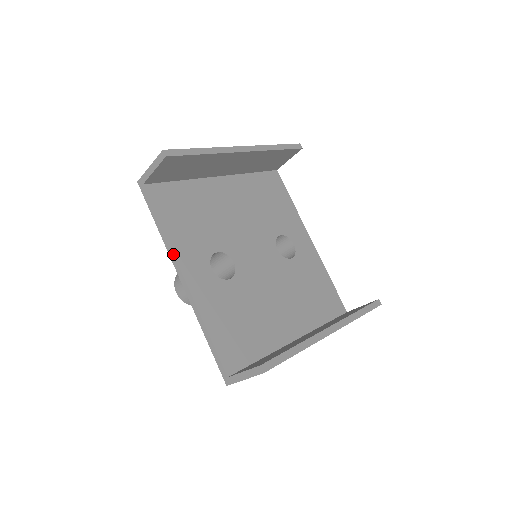
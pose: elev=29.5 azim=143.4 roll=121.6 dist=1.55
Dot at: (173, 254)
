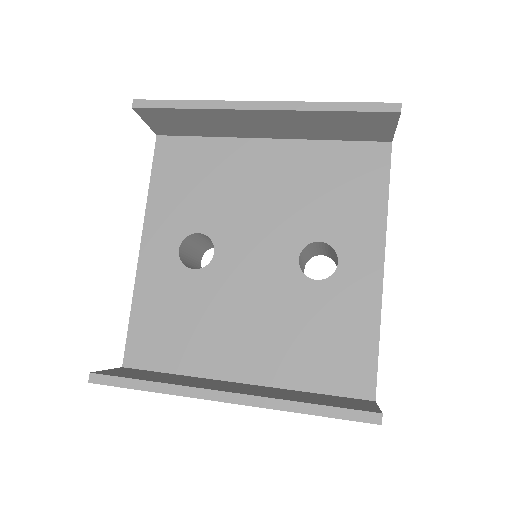
Dot at: (144, 218)
